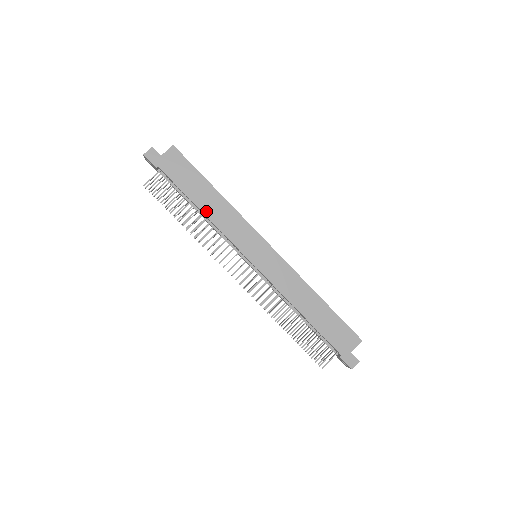
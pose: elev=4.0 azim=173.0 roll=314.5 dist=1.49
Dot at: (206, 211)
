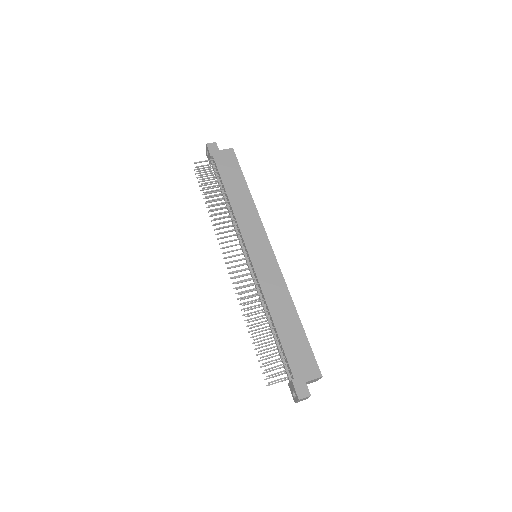
Dot at: (232, 200)
